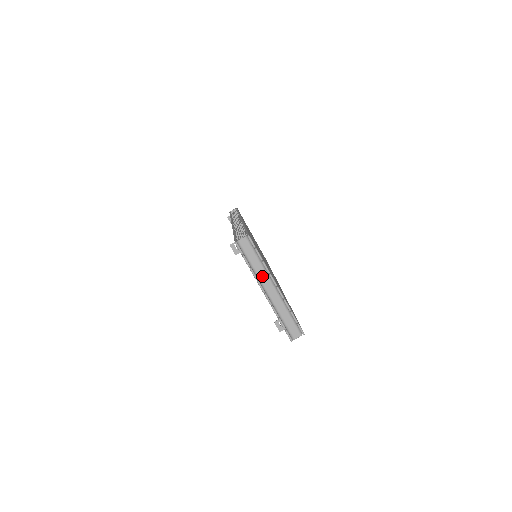
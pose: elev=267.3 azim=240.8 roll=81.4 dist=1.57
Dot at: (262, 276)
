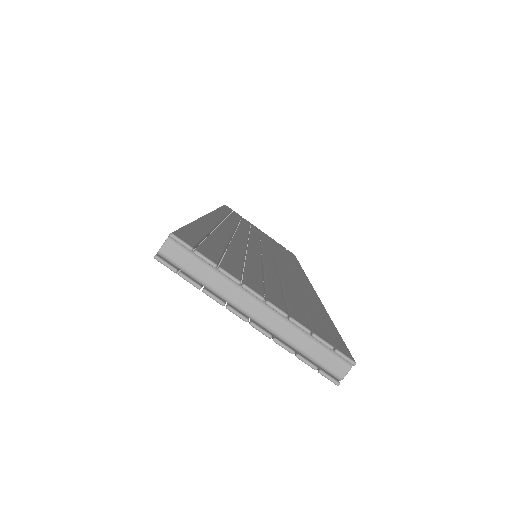
Dot at: (230, 294)
